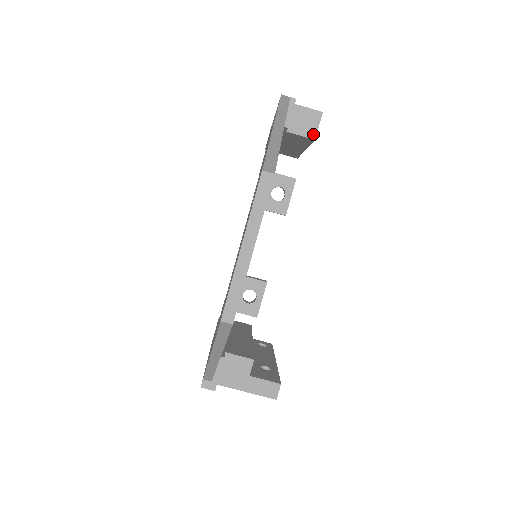
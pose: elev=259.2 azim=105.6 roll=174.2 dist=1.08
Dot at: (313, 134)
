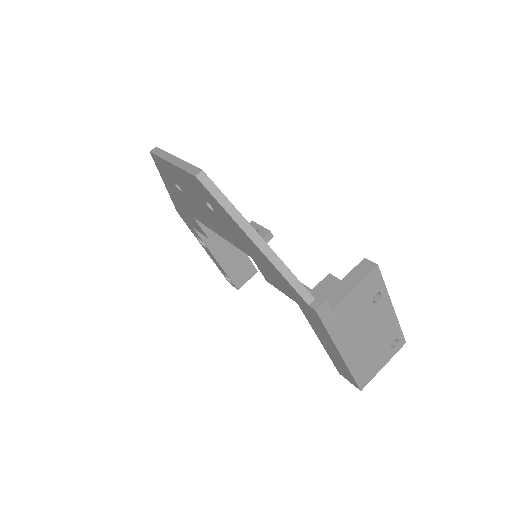
Dot at: occluded
